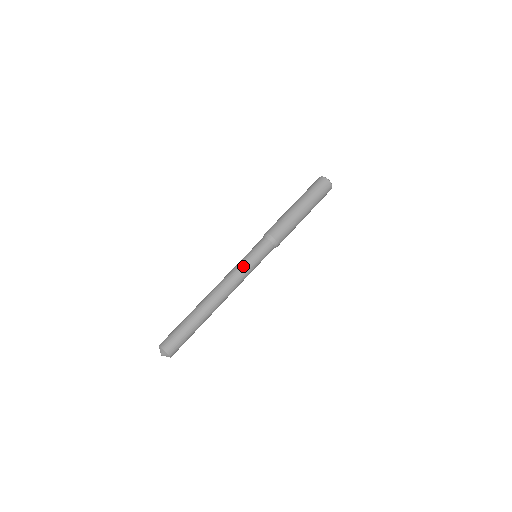
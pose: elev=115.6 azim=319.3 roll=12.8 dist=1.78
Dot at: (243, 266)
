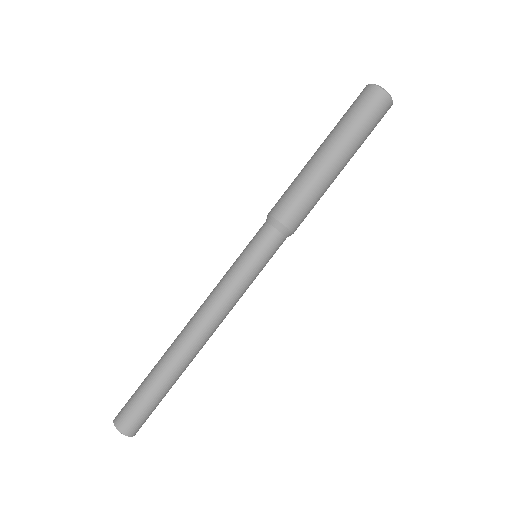
Dot at: (244, 290)
